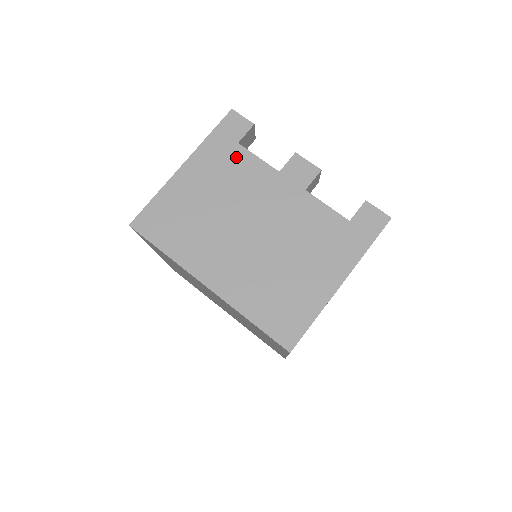
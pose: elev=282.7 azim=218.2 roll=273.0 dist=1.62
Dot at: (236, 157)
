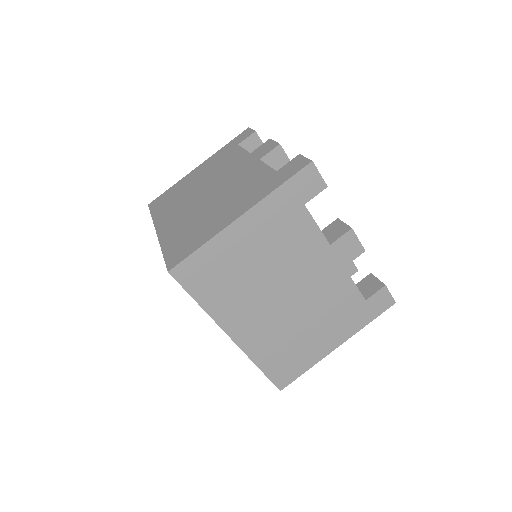
Dot at: (297, 220)
